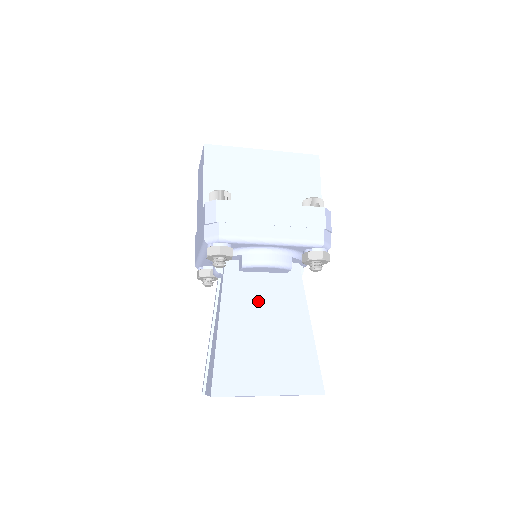
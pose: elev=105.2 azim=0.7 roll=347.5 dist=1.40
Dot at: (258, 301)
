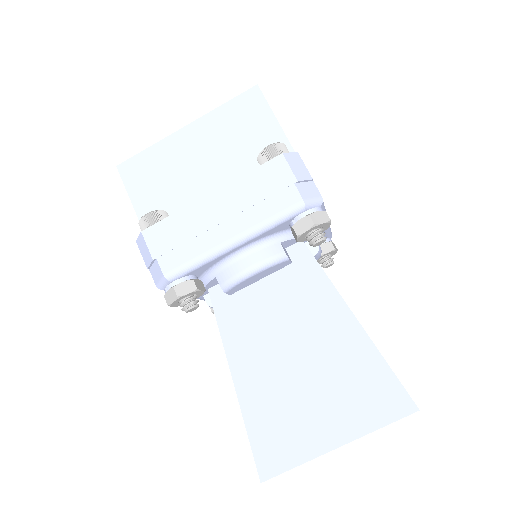
Dot at: (270, 322)
